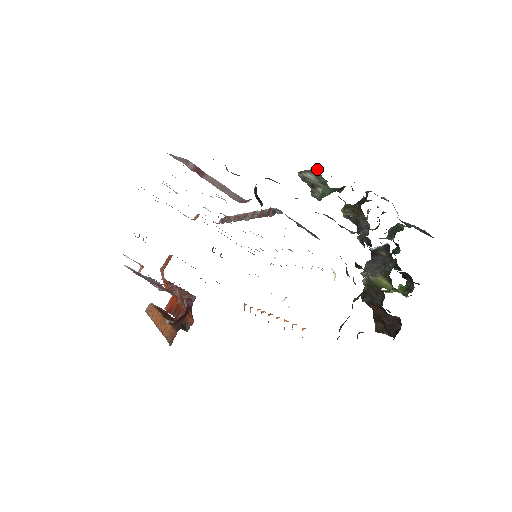
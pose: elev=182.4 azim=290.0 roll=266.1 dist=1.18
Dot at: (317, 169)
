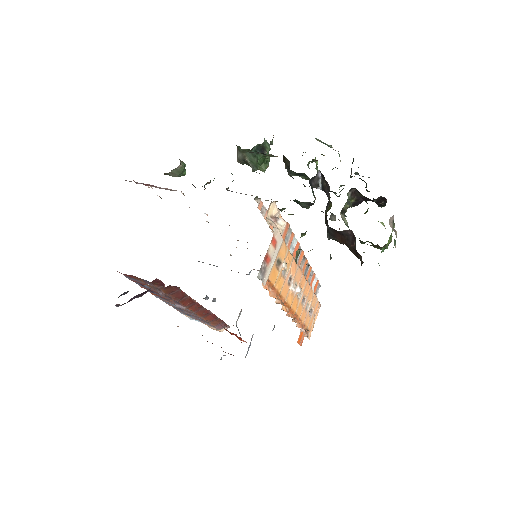
Dot at: (236, 145)
